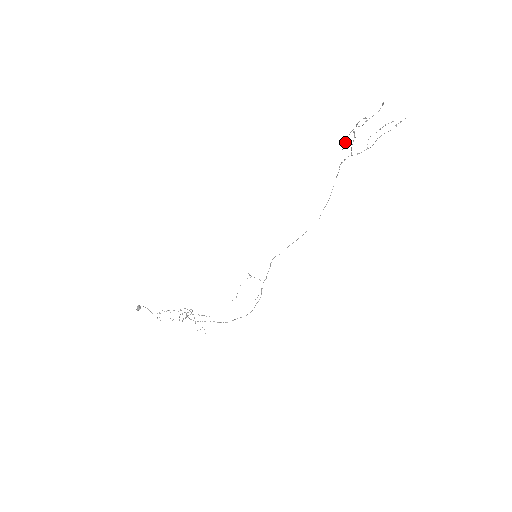
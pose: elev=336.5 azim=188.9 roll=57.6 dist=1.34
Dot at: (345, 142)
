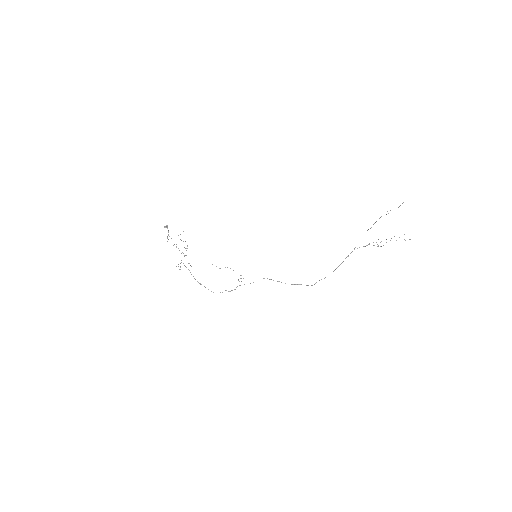
Dot at: (367, 230)
